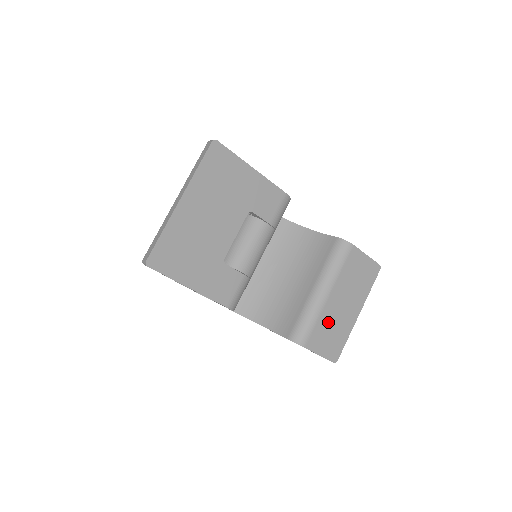
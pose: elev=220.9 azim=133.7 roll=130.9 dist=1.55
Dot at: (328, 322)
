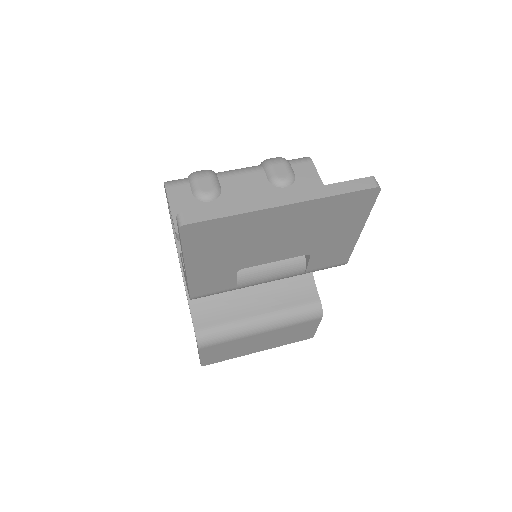
Dot at: (236, 345)
